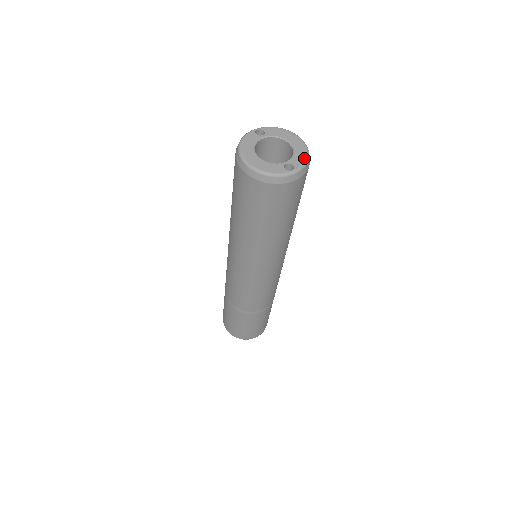
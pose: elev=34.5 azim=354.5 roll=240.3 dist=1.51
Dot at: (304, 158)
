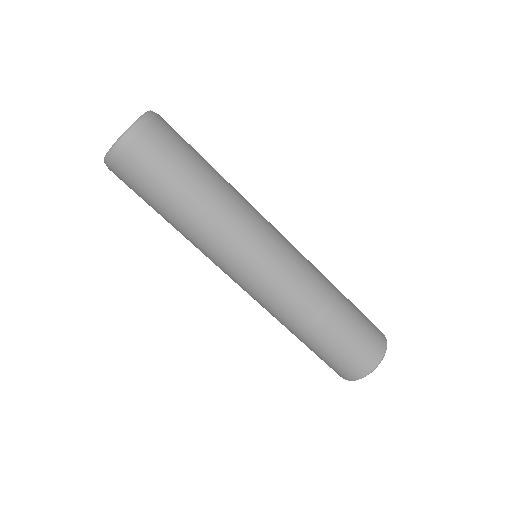
Dot at: occluded
